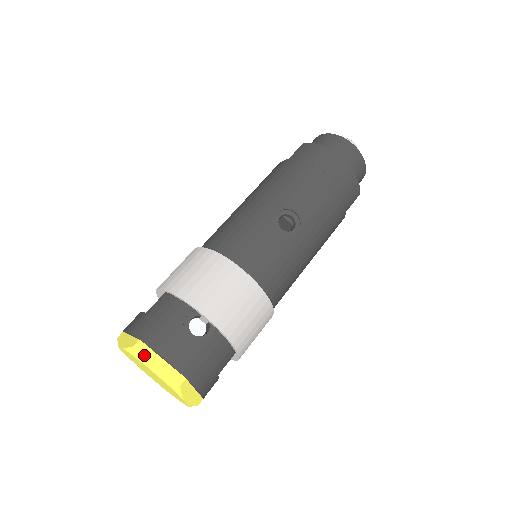
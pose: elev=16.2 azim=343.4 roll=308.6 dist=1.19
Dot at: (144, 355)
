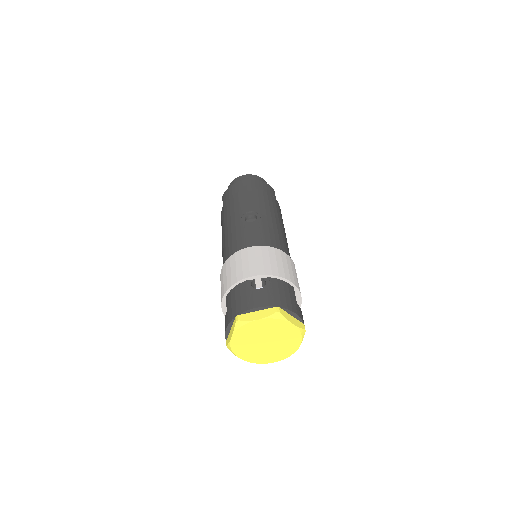
Dot at: (246, 318)
